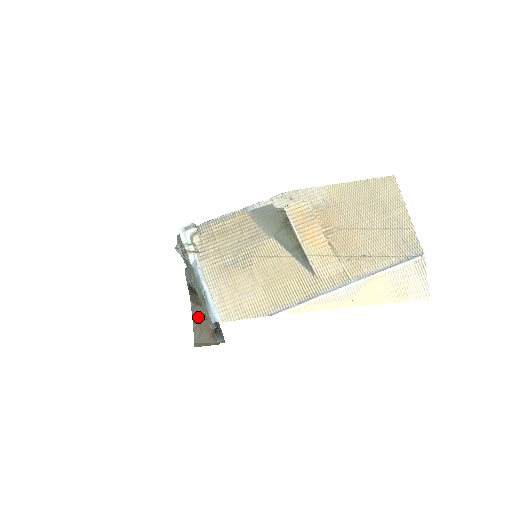
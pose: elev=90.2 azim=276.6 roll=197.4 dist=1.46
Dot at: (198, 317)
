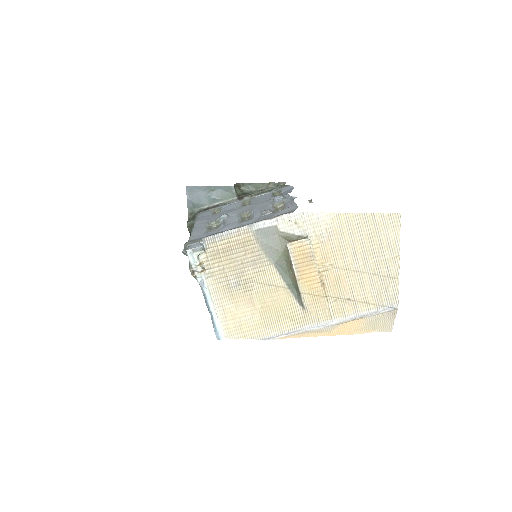
Dot at: occluded
